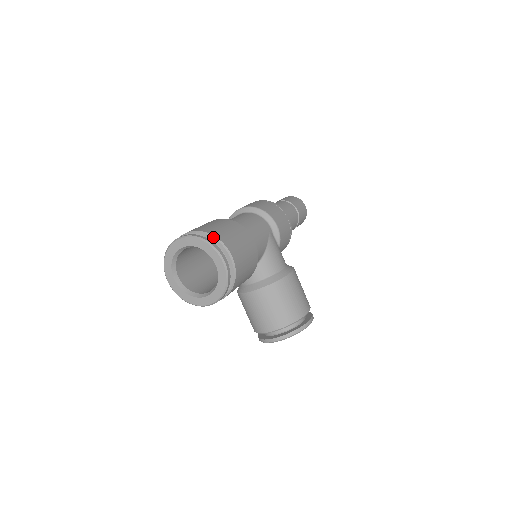
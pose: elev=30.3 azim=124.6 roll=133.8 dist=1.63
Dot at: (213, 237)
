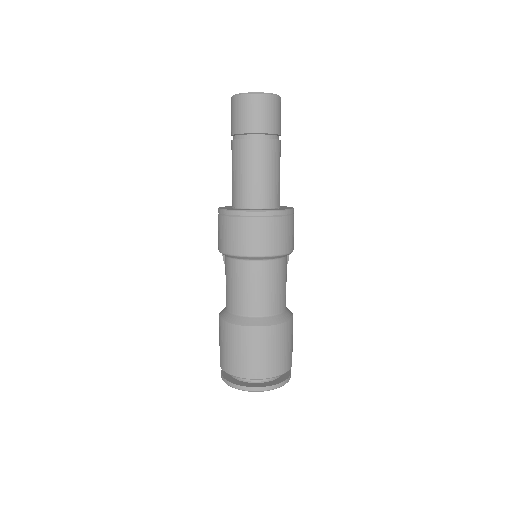
Dot at: occluded
